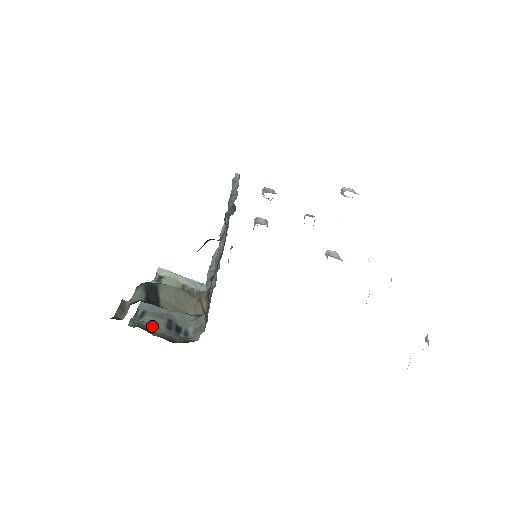
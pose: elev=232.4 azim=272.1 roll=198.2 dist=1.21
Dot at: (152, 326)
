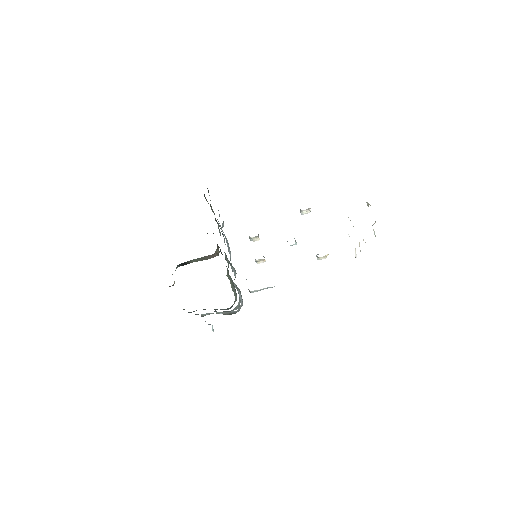
Dot at: occluded
